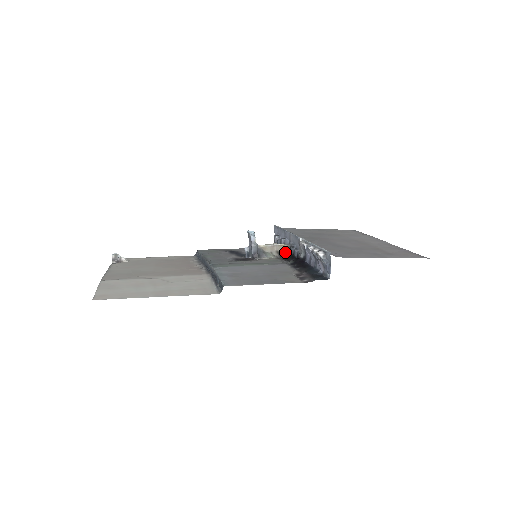
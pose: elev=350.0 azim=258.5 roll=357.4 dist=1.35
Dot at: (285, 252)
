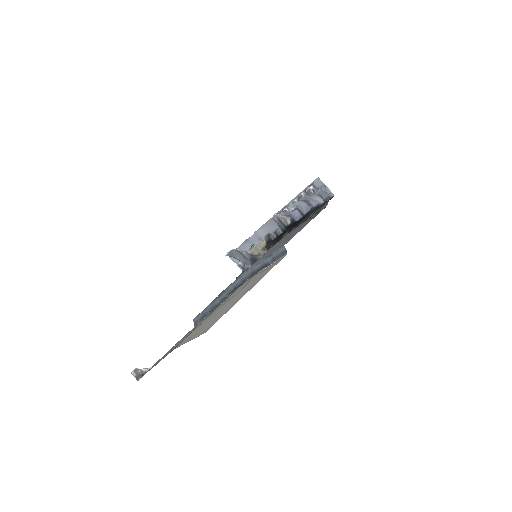
Dot at: (268, 243)
